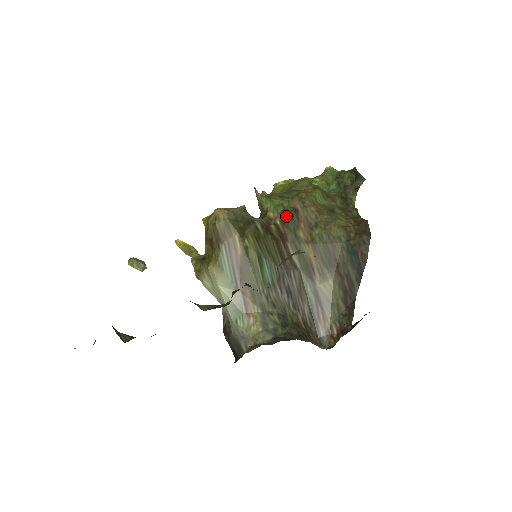
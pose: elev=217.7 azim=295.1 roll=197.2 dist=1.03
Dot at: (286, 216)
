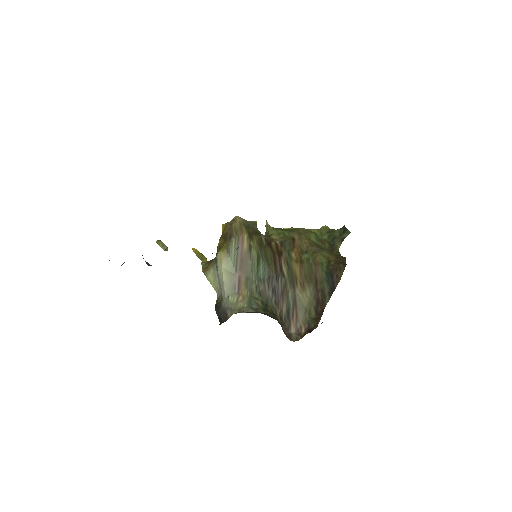
Dot at: (285, 240)
